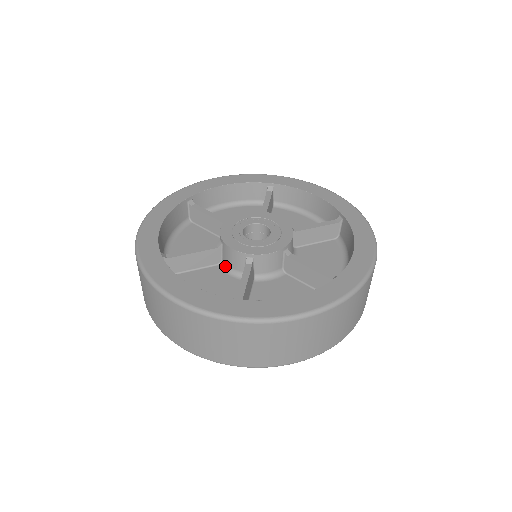
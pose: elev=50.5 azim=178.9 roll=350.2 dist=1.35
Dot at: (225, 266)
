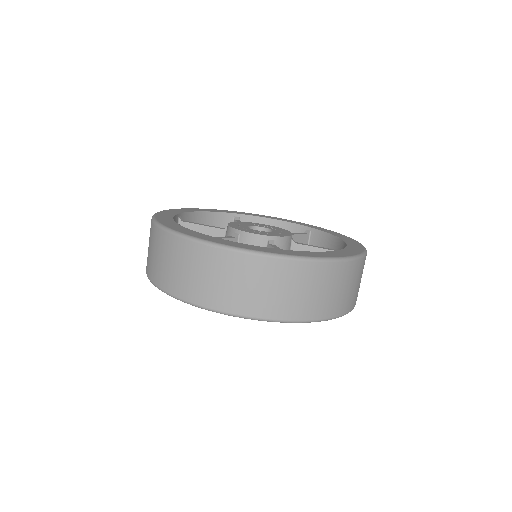
Dot at: occluded
